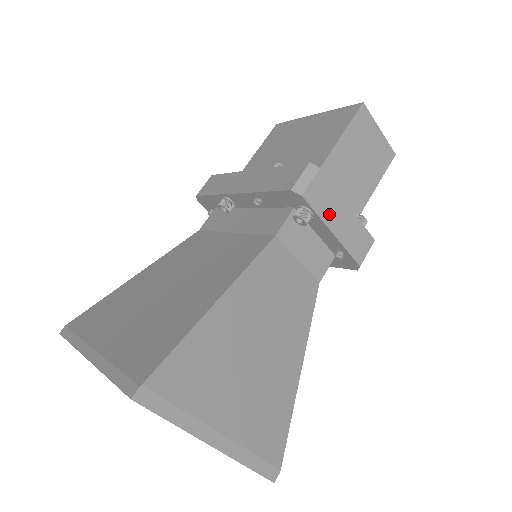
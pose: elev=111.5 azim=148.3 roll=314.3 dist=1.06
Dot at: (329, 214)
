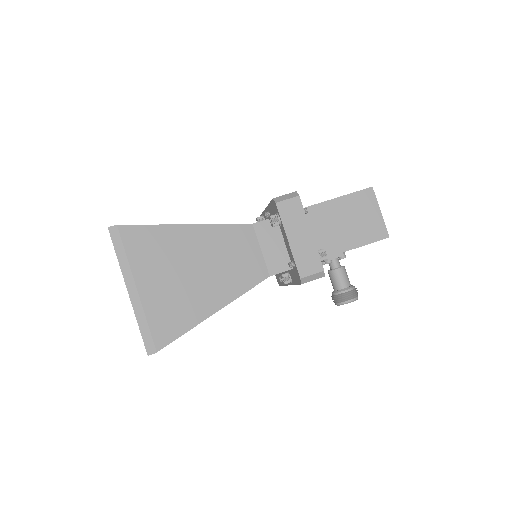
Dot at: (292, 227)
